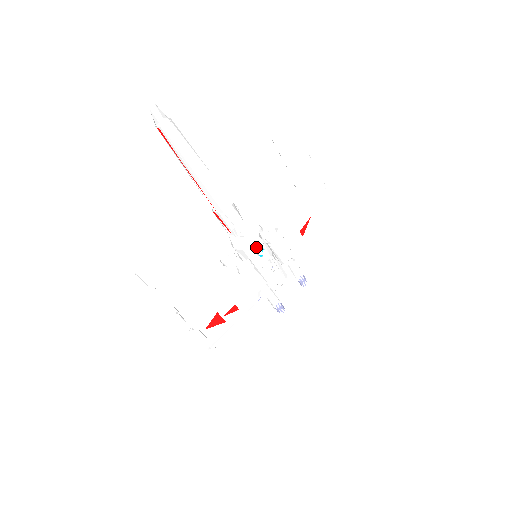
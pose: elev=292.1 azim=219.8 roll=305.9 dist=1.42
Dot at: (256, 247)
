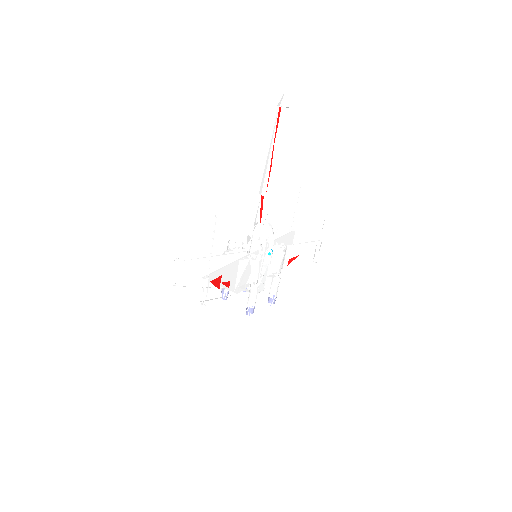
Dot at: occluded
